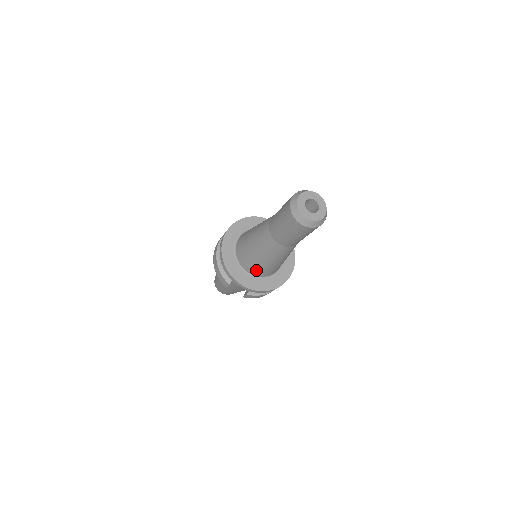
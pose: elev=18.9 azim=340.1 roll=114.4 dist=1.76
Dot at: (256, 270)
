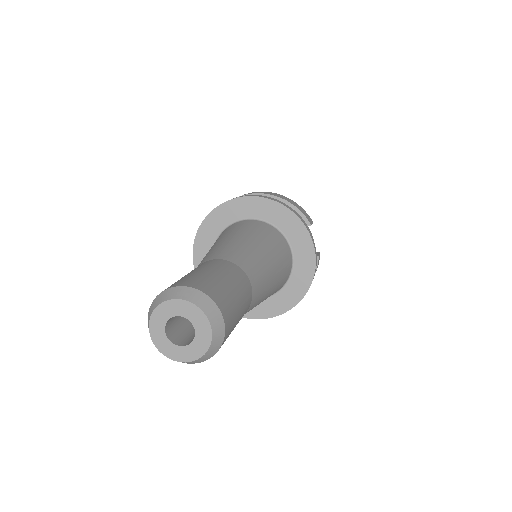
Dot at: occluded
